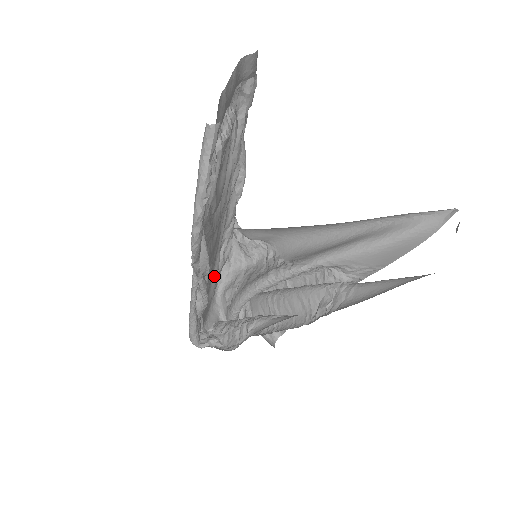
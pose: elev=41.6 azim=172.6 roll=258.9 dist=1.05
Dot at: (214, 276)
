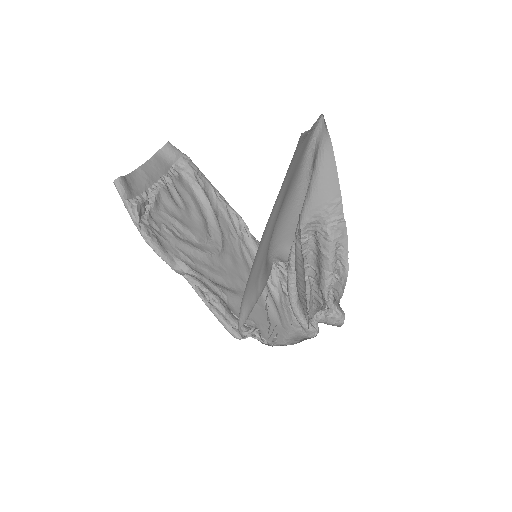
Dot at: occluded
